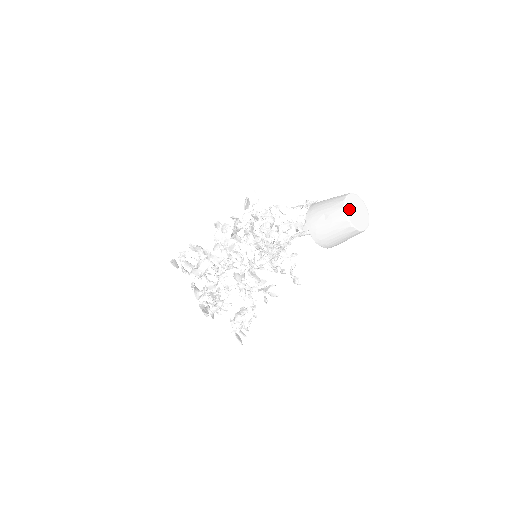
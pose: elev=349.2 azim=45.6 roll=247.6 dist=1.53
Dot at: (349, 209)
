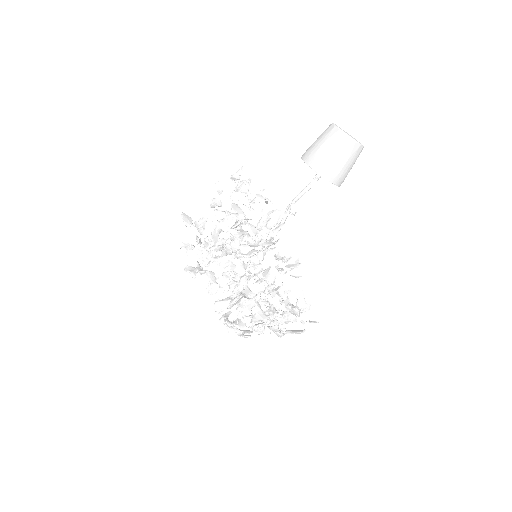
Dot at: occluded
